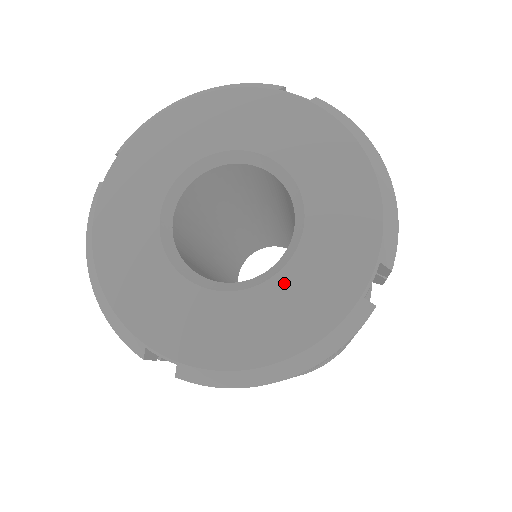
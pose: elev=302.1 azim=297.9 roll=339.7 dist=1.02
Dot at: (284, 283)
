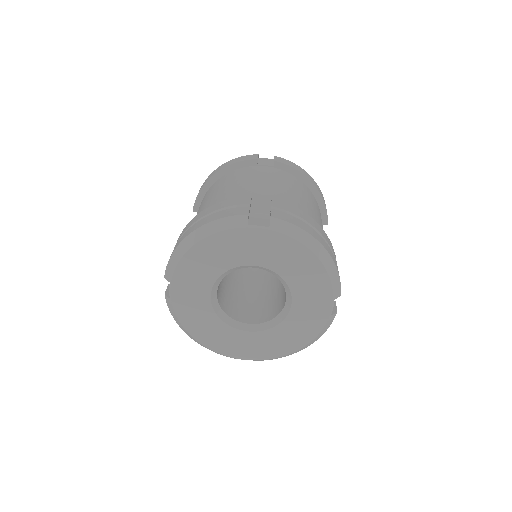
Dot at: (291, 320)
